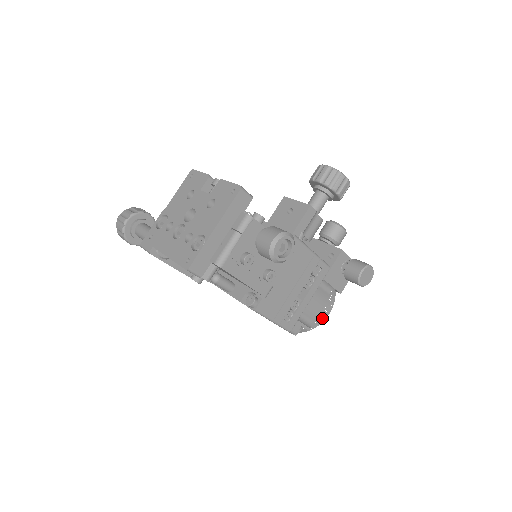
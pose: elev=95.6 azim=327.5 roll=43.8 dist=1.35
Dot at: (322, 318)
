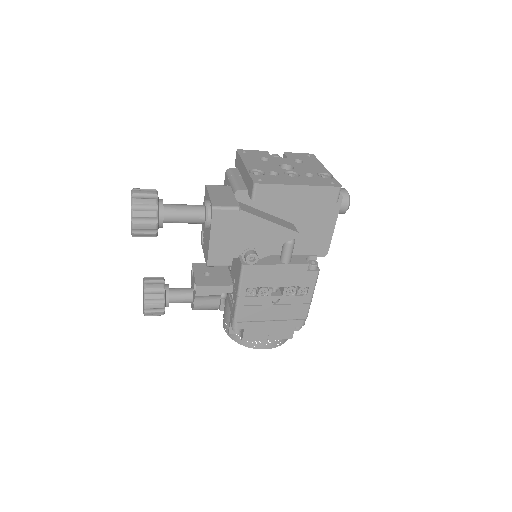
Dot at: occluded
